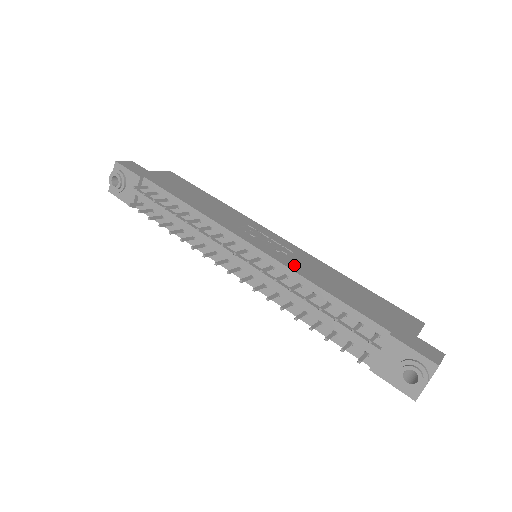
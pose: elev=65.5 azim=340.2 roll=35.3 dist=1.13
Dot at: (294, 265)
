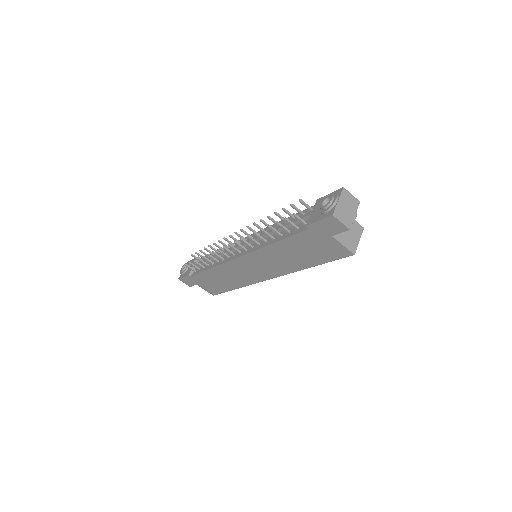
Dot at: occluded
